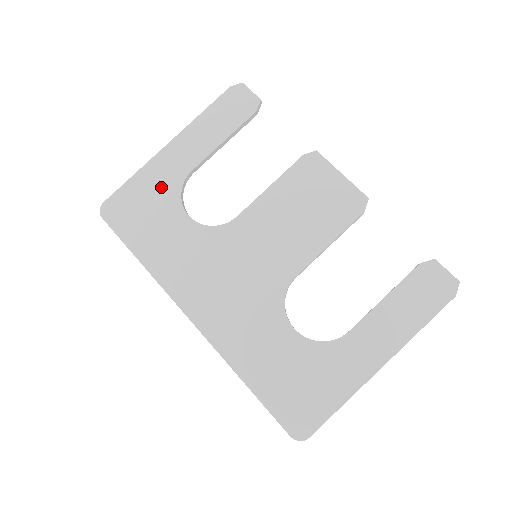
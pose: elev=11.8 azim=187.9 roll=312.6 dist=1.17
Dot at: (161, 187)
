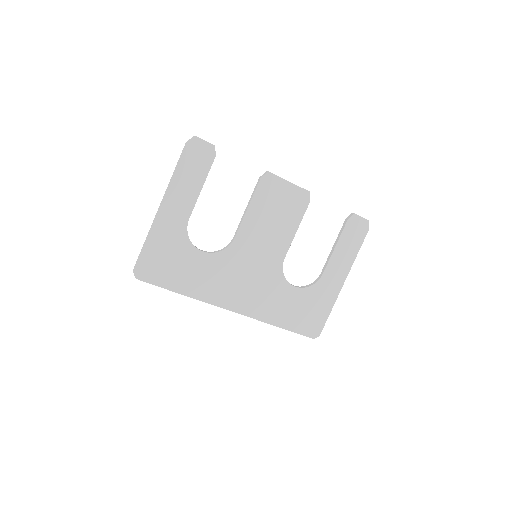
Dot at: (172, 240)
